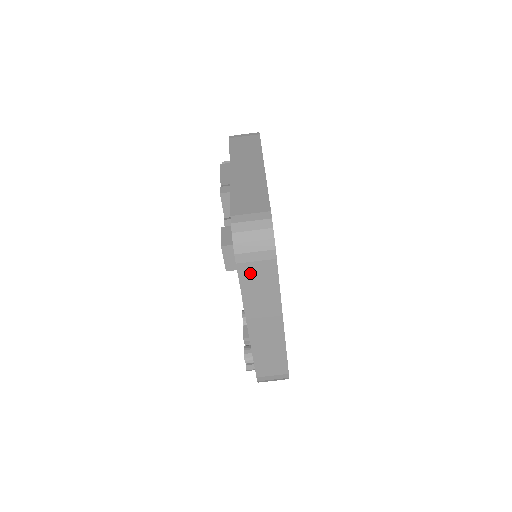
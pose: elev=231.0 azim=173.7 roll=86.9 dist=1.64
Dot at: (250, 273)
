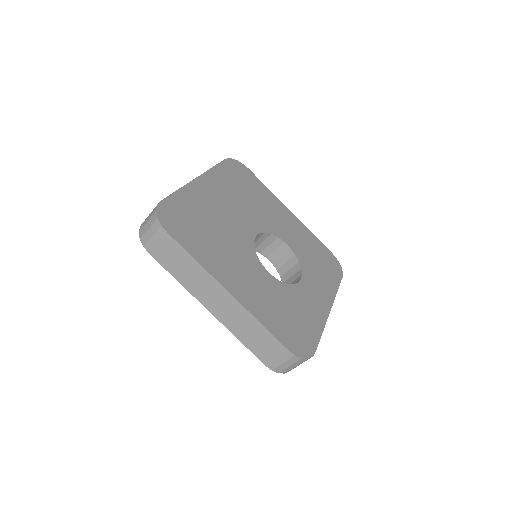
Dot at: (164, 257)
